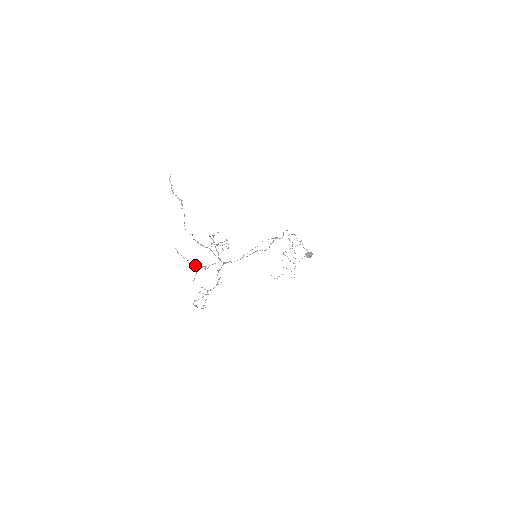
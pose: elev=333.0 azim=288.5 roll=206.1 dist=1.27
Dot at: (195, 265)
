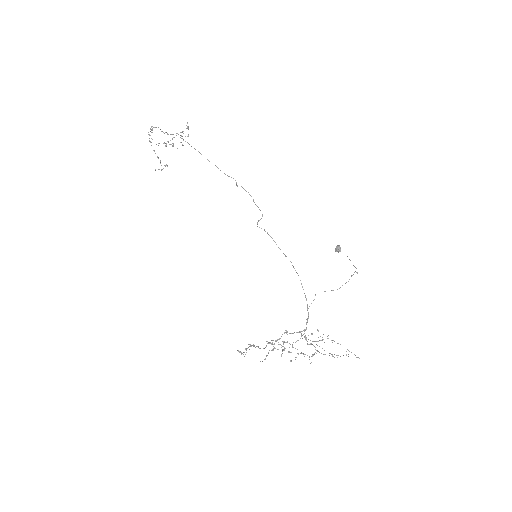
Dot at: occluded
